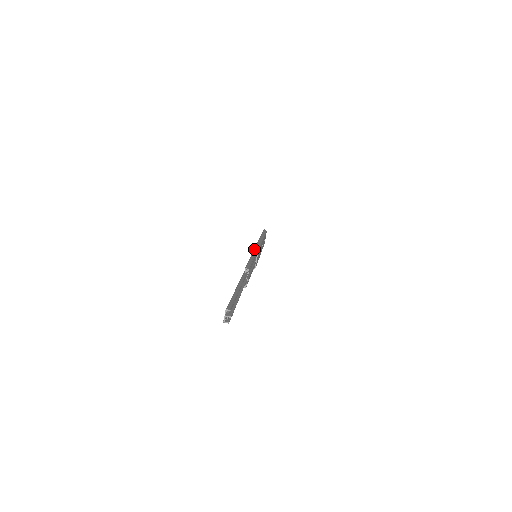
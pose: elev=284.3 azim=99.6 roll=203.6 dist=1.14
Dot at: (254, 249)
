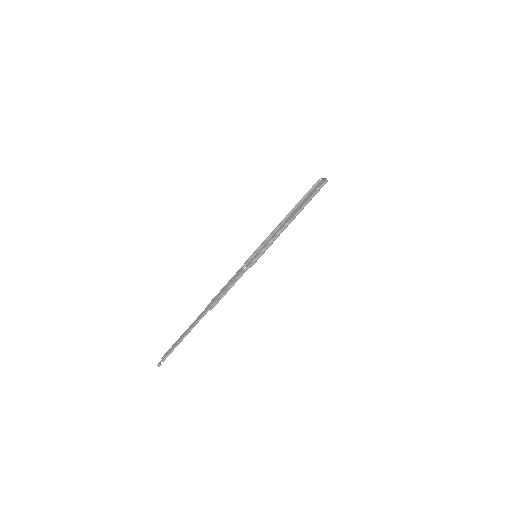
Dot at: (254, 259)
